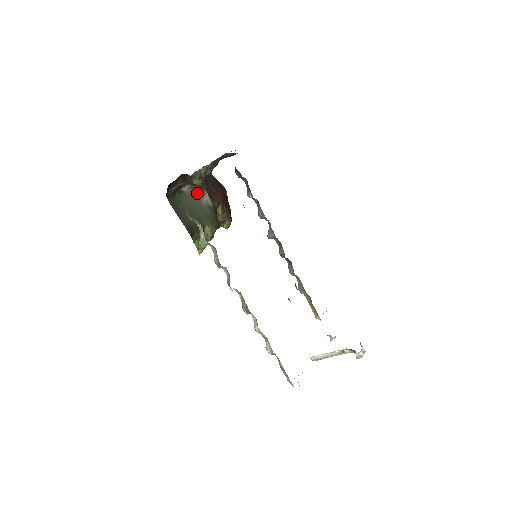
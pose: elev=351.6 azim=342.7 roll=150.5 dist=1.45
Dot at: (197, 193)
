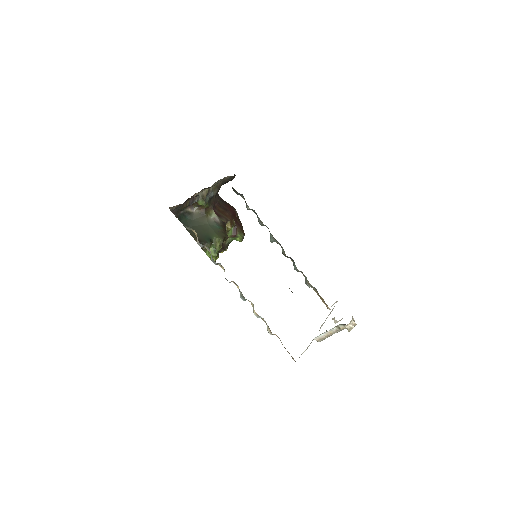
Dot at: (205, 213)
